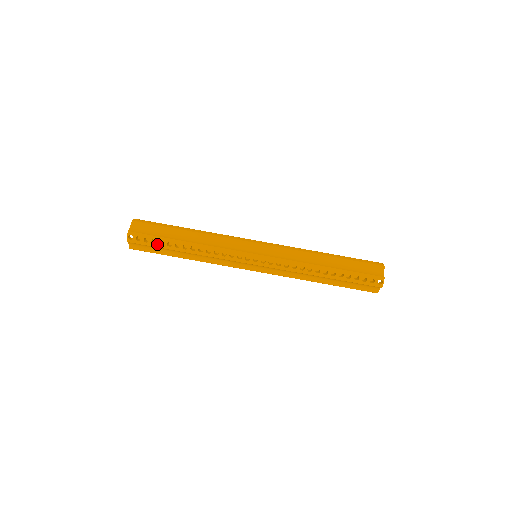
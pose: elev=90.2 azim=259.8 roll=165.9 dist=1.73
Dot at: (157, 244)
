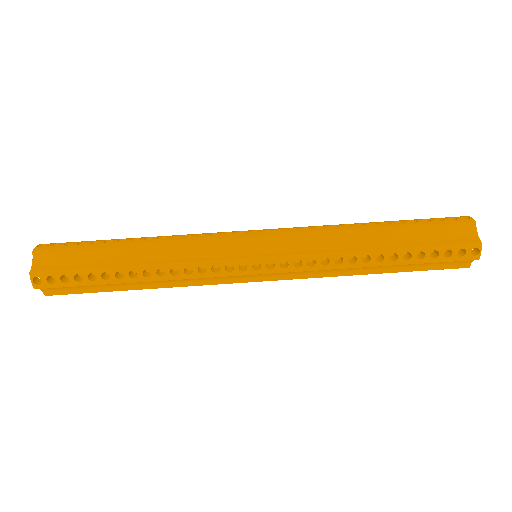
Dot at: (85, 281)
